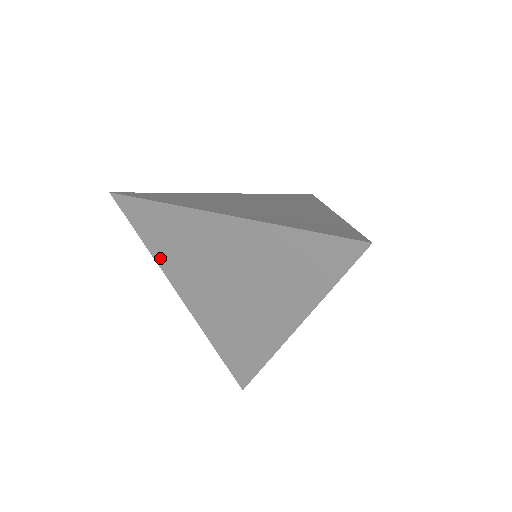
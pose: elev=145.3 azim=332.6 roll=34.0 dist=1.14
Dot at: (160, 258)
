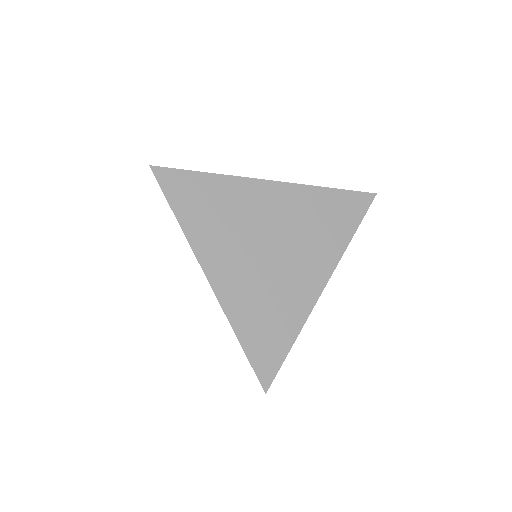
Dot at: occluded
